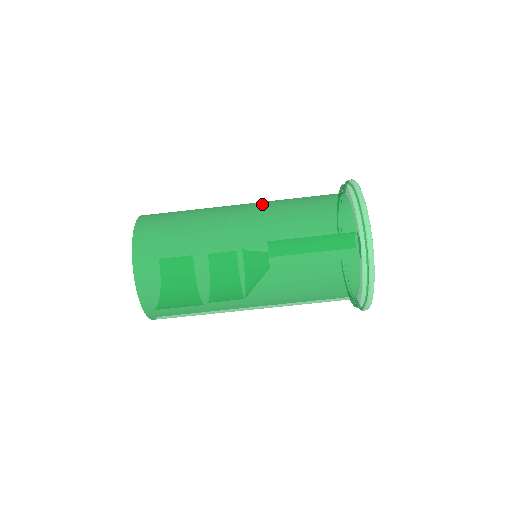
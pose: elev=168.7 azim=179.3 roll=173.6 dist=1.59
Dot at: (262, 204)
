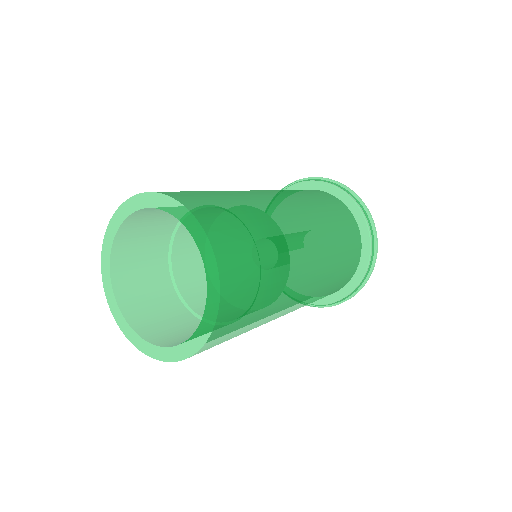
Dot at: (271, 190)
